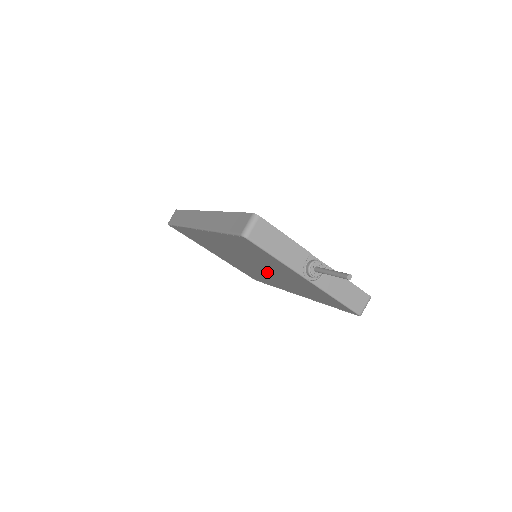
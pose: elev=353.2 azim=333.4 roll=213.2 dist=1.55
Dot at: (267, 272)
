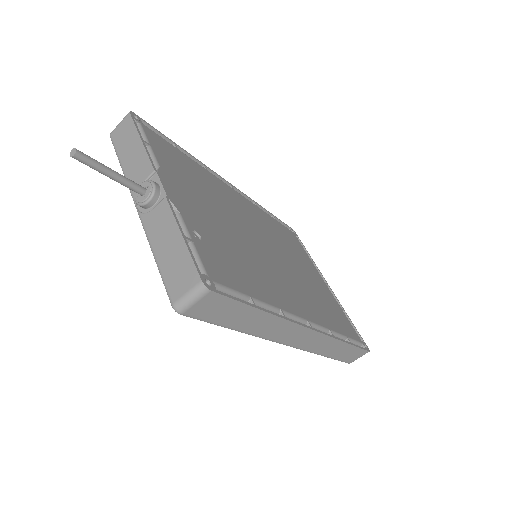
Dot at: occluded
